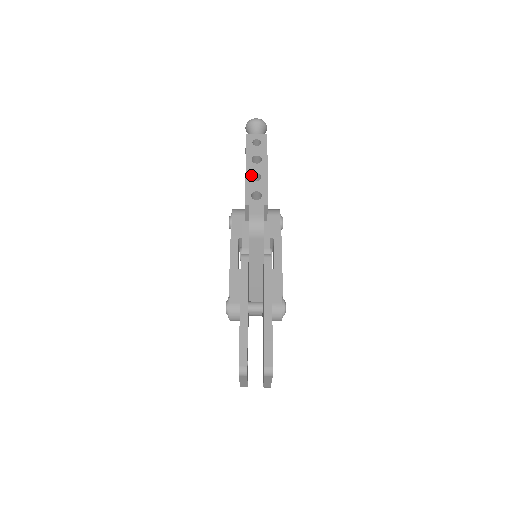
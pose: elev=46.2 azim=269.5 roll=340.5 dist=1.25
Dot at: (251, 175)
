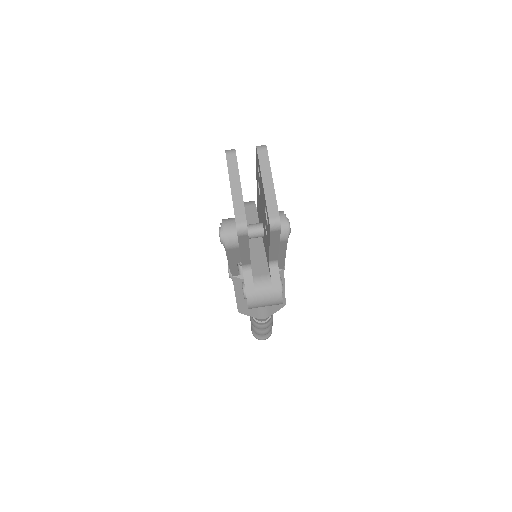
Dot at: occluded
